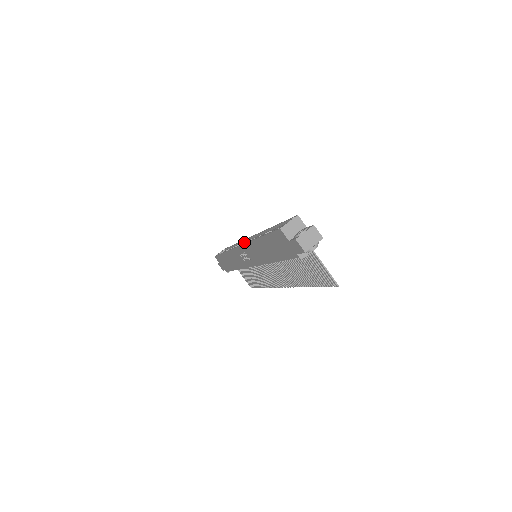
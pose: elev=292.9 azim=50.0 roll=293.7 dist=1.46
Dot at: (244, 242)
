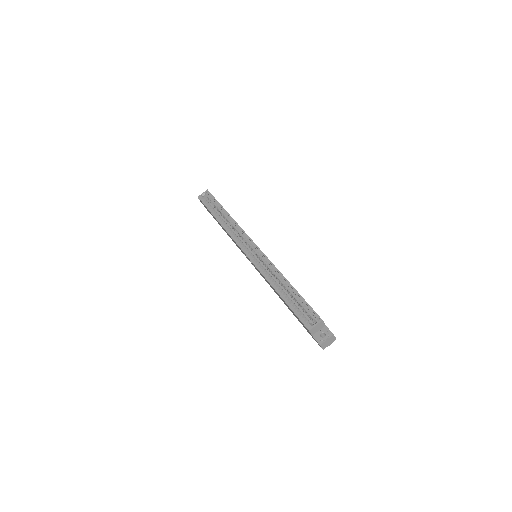
Dot at: (245, 237)
